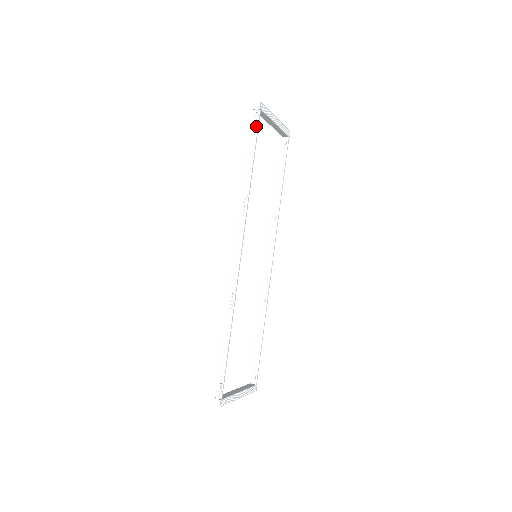
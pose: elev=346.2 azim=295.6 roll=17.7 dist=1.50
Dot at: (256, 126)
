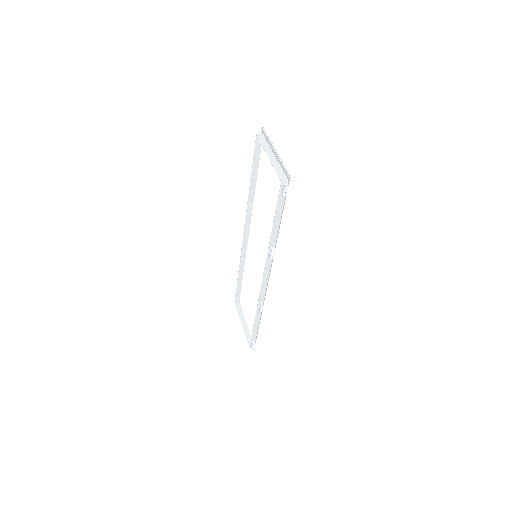
Dot at: (283, 196)
